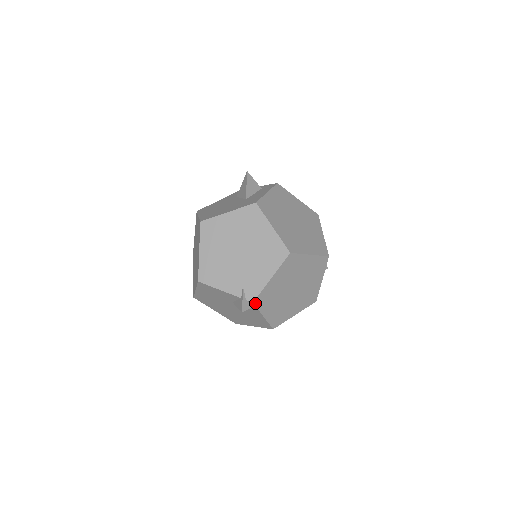
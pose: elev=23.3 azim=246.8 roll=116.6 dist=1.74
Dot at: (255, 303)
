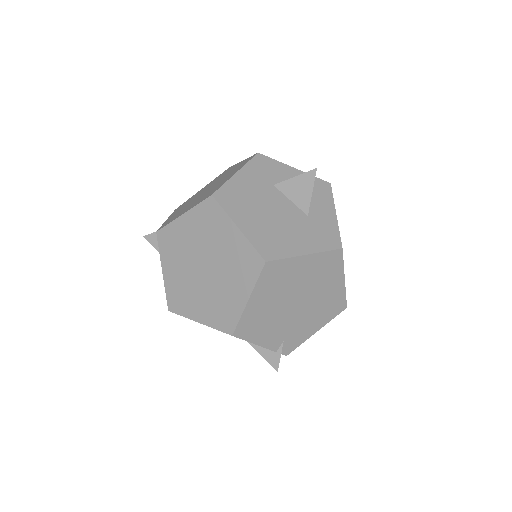
Dot at: occluded
